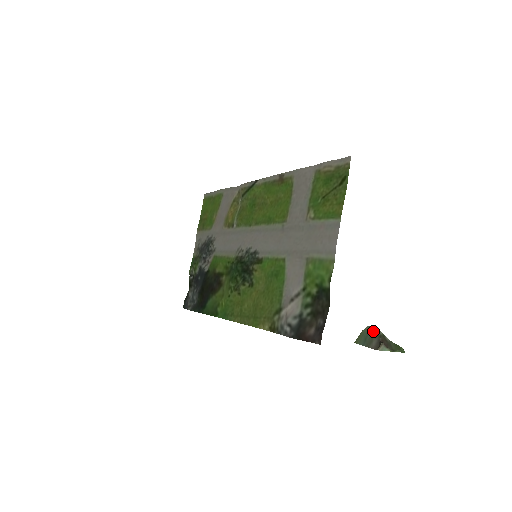
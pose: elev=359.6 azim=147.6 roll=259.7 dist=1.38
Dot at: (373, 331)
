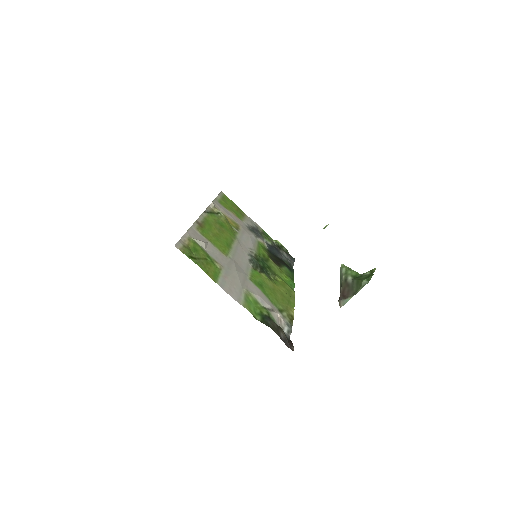
Dot at: (340, 277)
